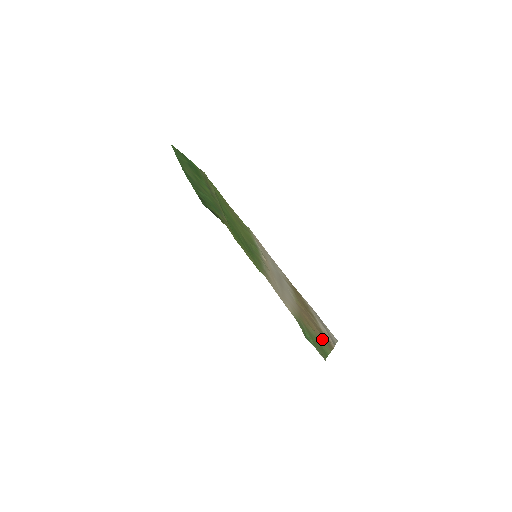
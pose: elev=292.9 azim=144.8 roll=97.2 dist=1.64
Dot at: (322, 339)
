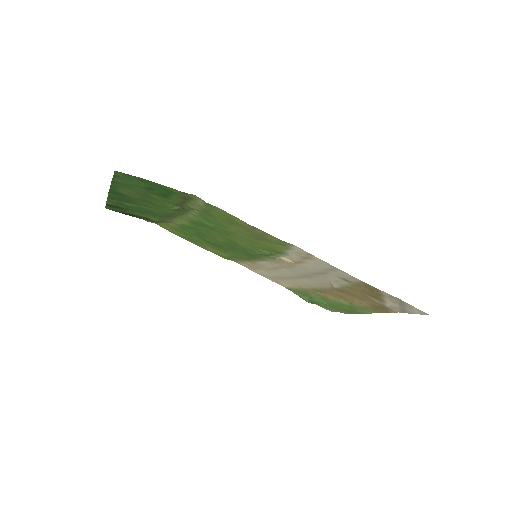
Dot at: (367, 307)
